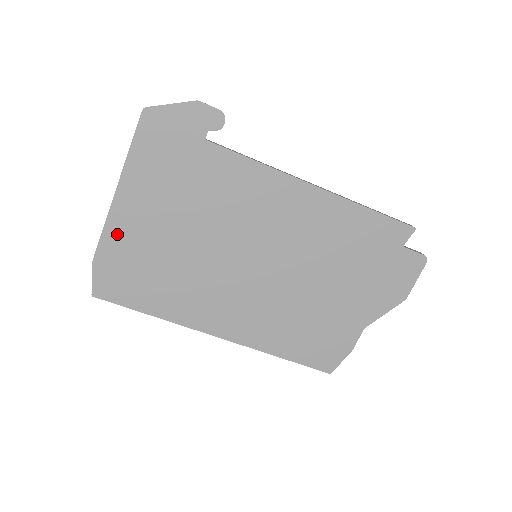
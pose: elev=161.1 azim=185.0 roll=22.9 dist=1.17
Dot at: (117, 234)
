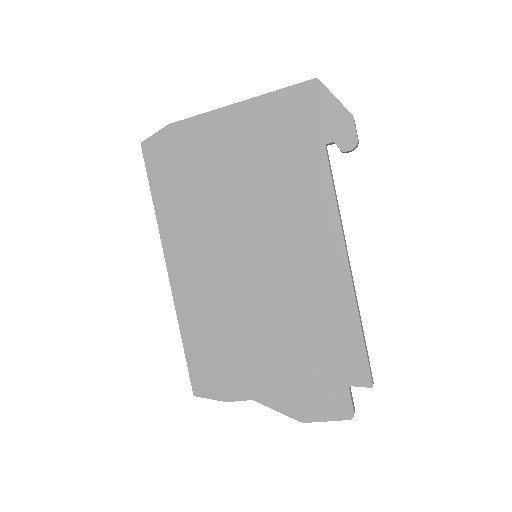
Dot at: (202, 128)
